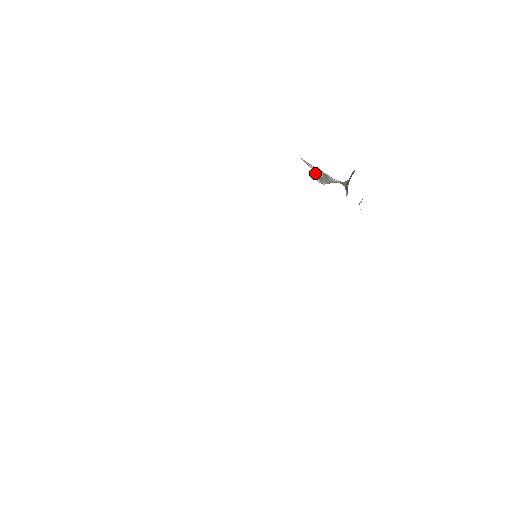
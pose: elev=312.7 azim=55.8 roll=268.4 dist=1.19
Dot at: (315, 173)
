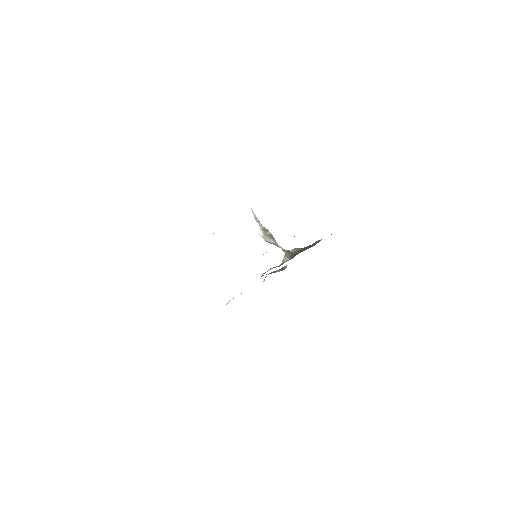
Dot at: (261, 227)
